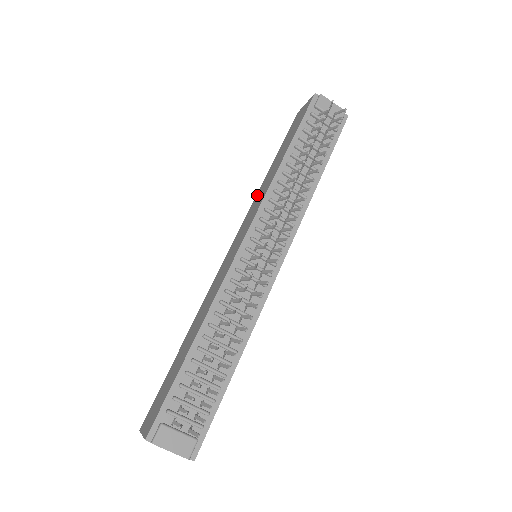
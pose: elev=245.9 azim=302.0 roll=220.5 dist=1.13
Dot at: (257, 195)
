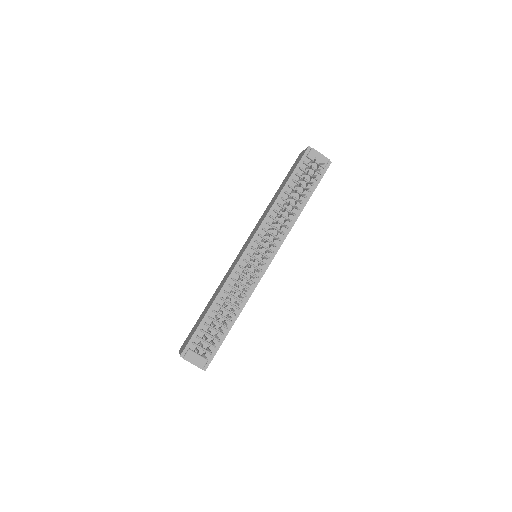
Dot at: (263, 213)
